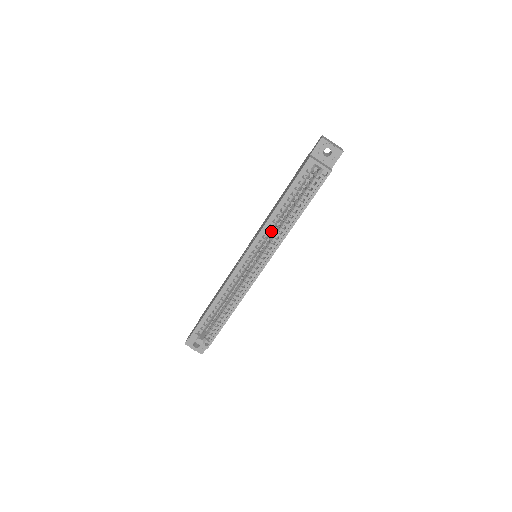
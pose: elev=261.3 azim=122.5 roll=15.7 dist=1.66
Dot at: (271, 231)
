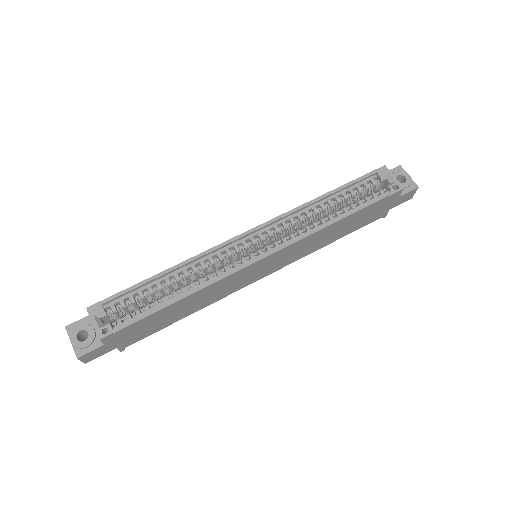
Dot at: (299, 223)
